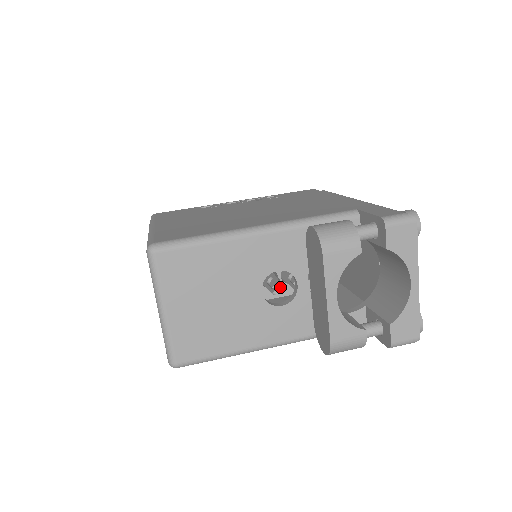
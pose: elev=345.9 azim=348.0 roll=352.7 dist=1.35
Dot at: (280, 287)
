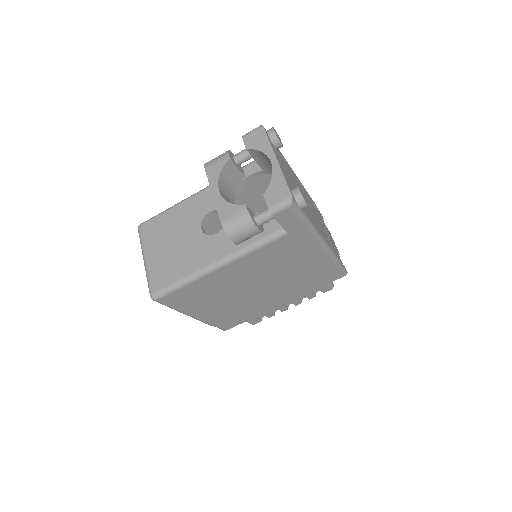
Dot at: occluded
